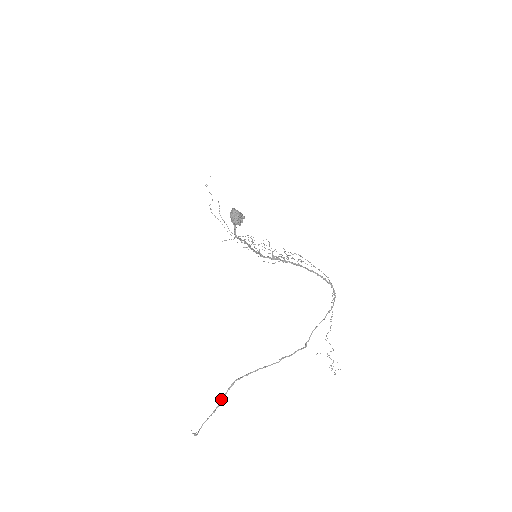
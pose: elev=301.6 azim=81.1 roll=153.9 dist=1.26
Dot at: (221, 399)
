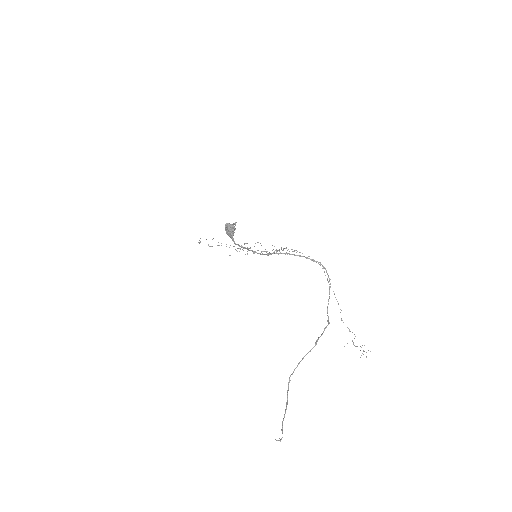
Dot at: occluded
